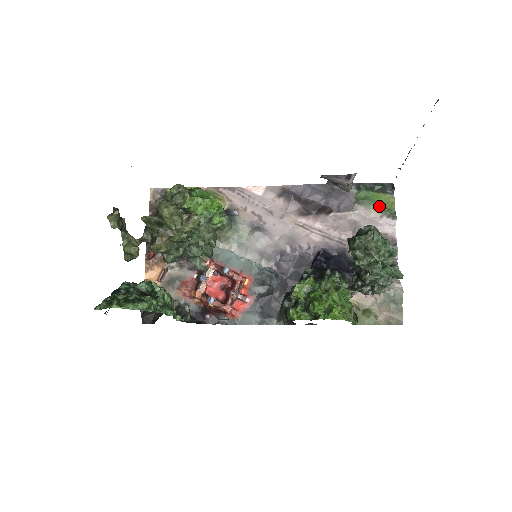
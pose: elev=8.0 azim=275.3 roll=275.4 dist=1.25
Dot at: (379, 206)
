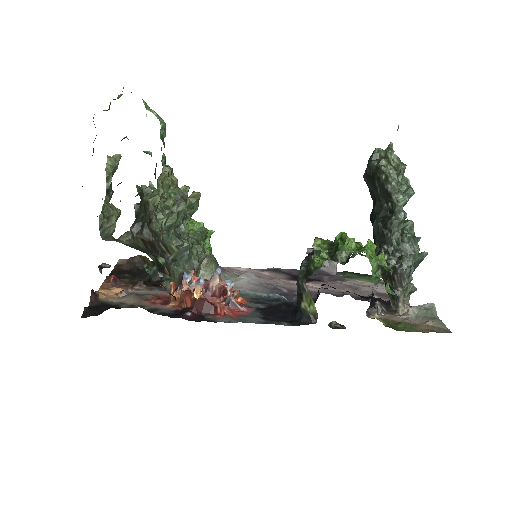
Dot at: (370, 279)
